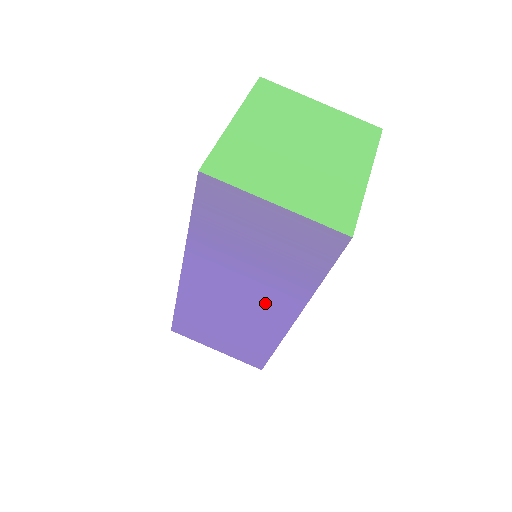
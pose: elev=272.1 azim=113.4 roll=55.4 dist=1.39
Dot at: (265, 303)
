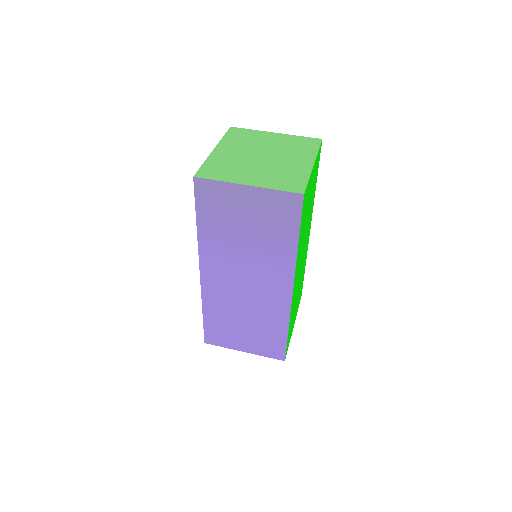
Dot at: (266, 281)
